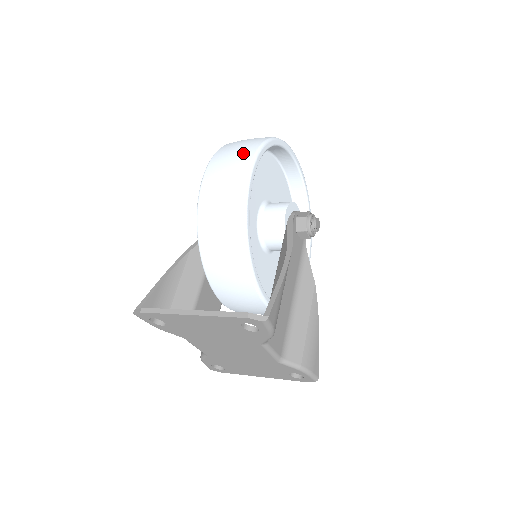
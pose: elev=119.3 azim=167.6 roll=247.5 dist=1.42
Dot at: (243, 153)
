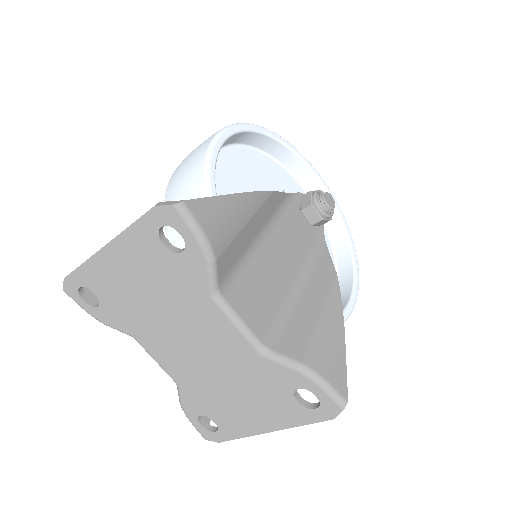
Dot at: occluded
